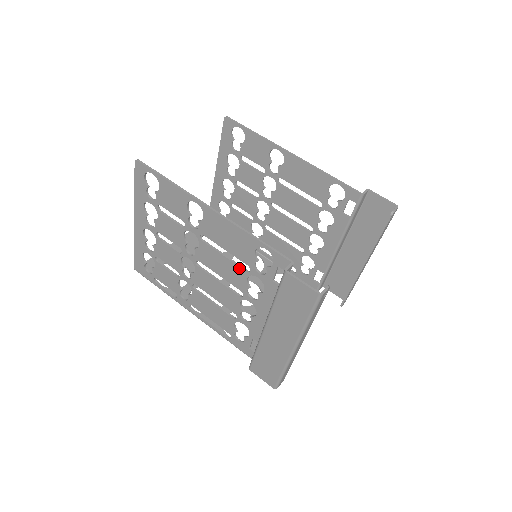
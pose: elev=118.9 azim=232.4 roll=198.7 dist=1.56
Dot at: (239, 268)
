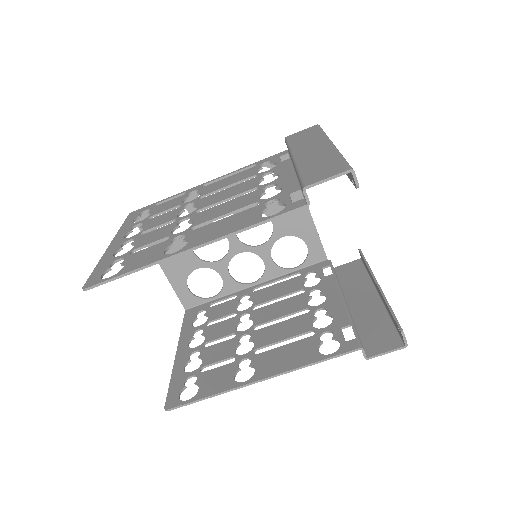
Dot at: (303, 334)
